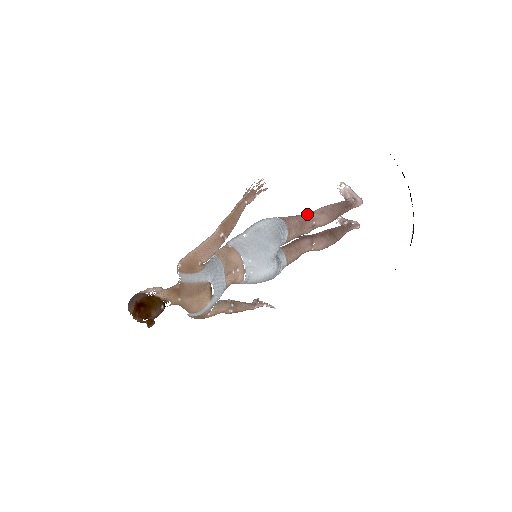
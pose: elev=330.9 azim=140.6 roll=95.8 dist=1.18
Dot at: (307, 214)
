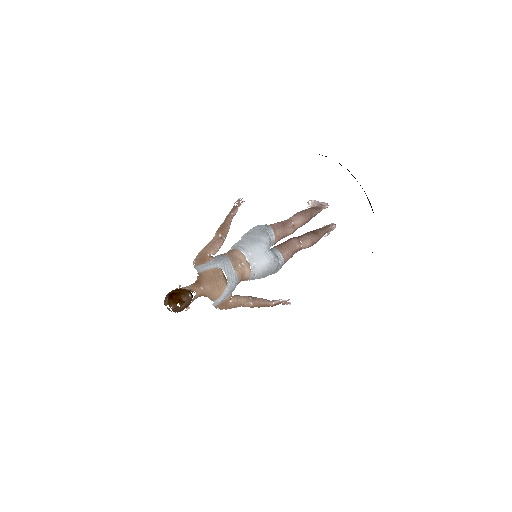
Dot at: (286, 220)
